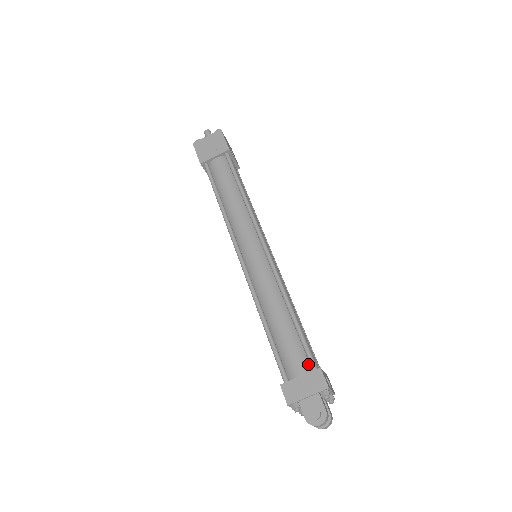
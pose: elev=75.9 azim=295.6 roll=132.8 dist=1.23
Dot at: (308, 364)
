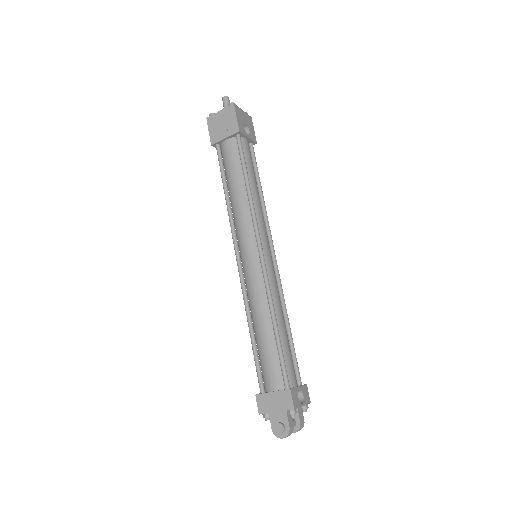
Dot at: (282, 380)
